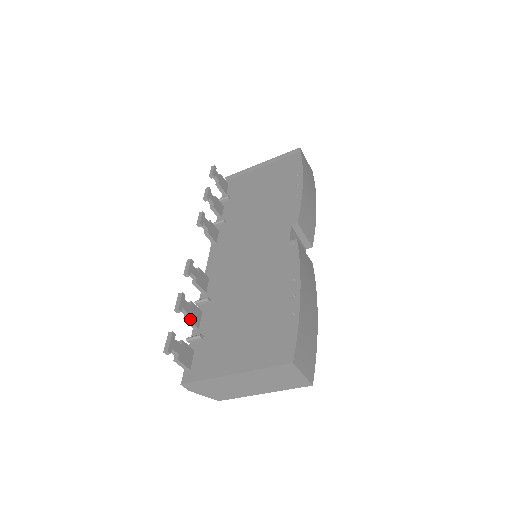
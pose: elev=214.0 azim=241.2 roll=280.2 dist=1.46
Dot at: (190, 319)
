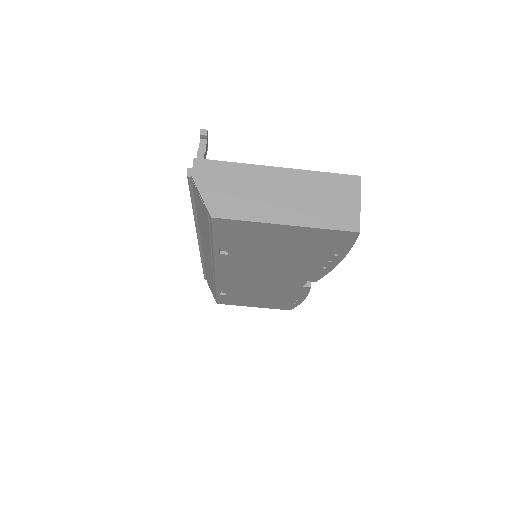
Dot at: occluded
